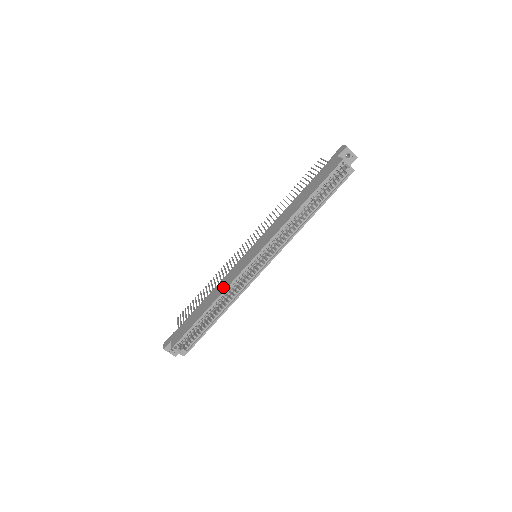
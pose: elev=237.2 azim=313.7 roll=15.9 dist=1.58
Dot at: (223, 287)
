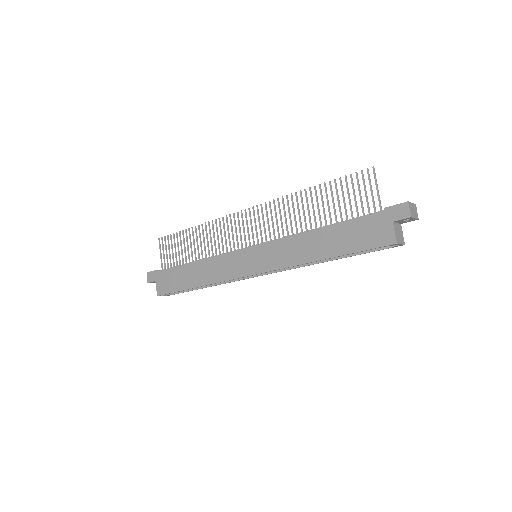
Dot at: (214, 276)
